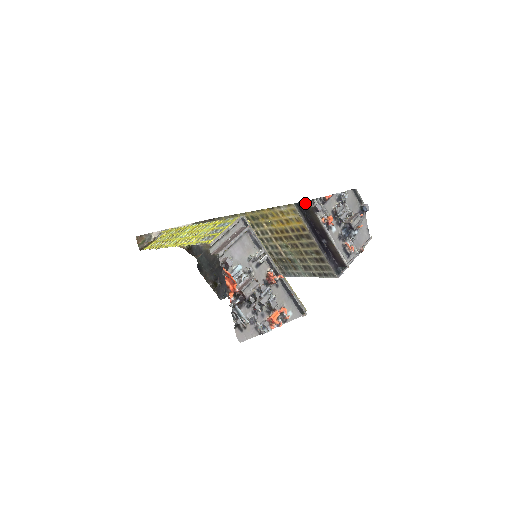
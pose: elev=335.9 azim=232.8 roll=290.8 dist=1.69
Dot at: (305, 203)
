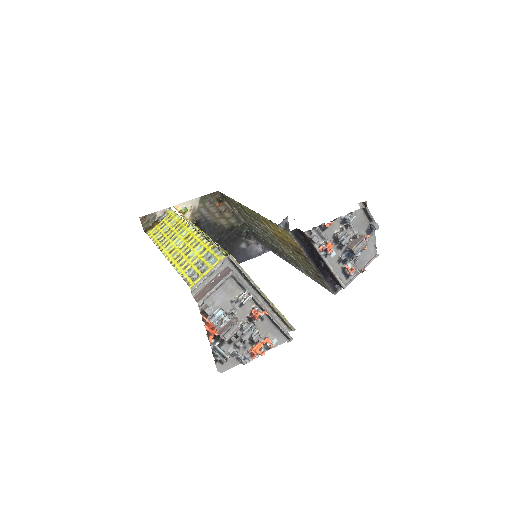
Dot at: (302, 232)
